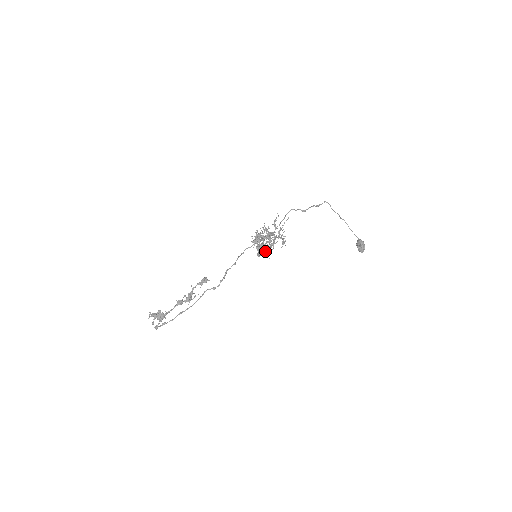
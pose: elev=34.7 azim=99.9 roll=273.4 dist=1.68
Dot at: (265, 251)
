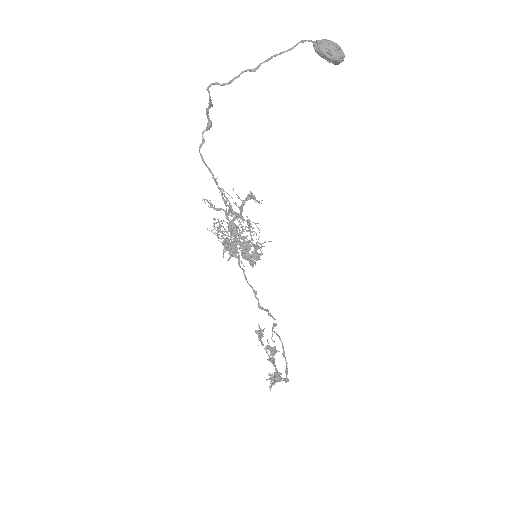
Dot at: (255, 247)
